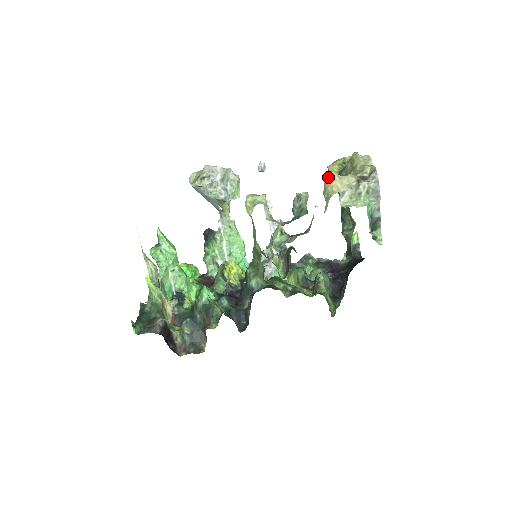
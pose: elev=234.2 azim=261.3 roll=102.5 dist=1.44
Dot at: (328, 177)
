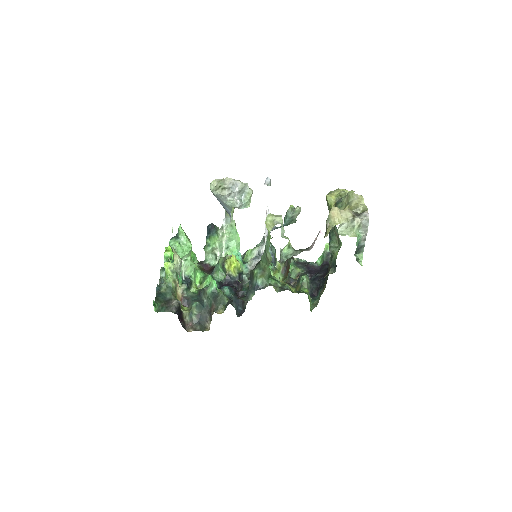
Dot at: (332, 210)
